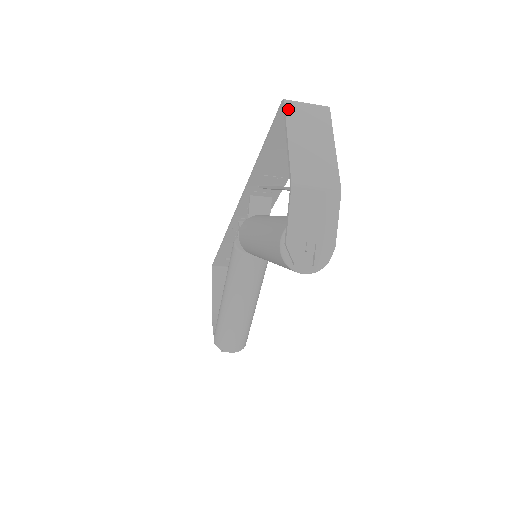
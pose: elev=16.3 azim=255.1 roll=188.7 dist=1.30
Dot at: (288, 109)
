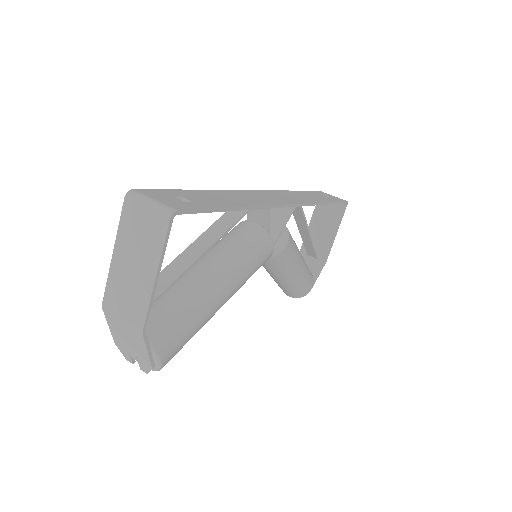
Dot at: (125, 210)
